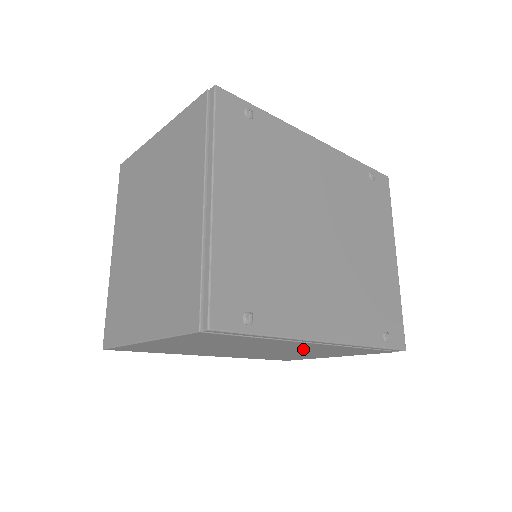
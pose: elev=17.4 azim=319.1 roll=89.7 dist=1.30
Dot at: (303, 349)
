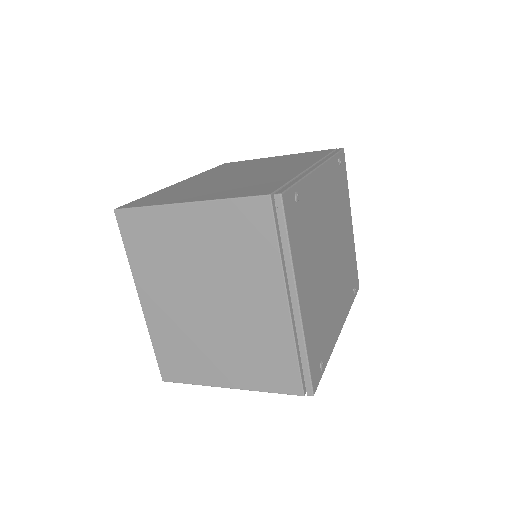
Dot at: occluded
